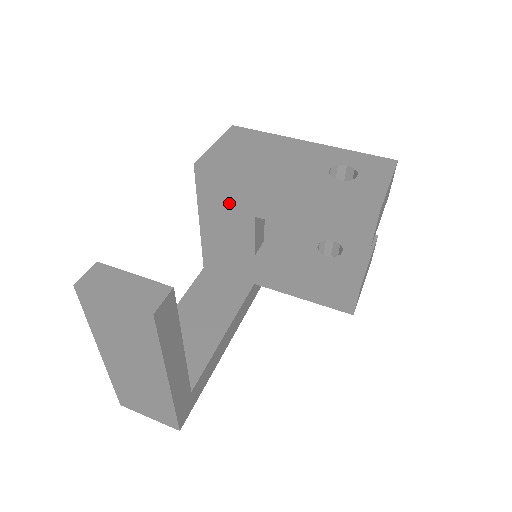
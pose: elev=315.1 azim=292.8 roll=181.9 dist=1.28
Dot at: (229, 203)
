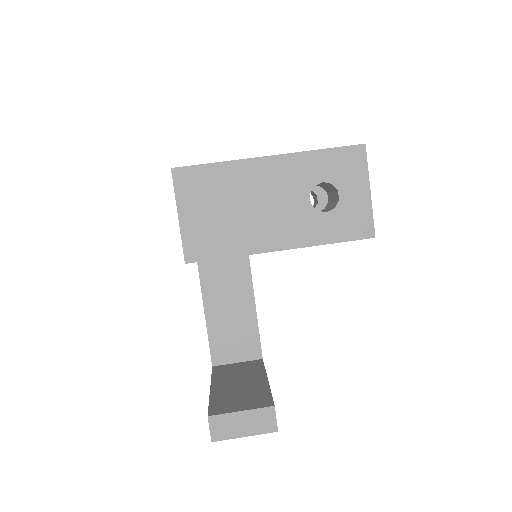
Dot at: occluded
